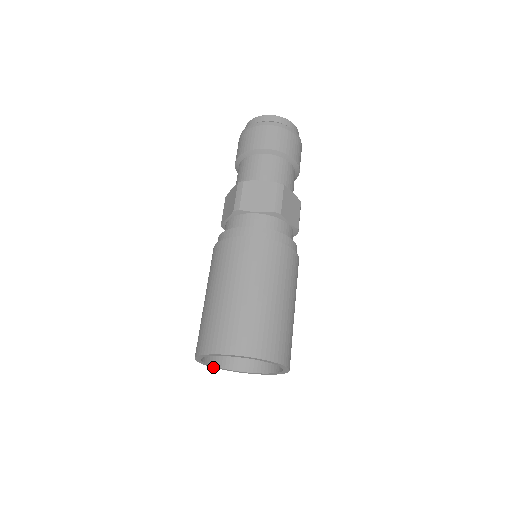
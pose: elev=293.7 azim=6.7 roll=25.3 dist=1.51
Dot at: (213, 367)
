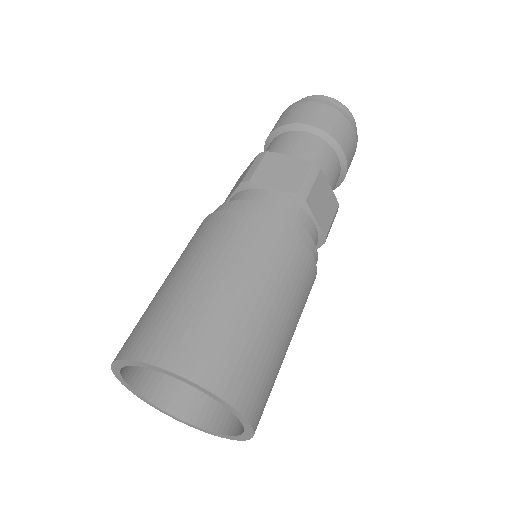
Dot at: (143, 399)
